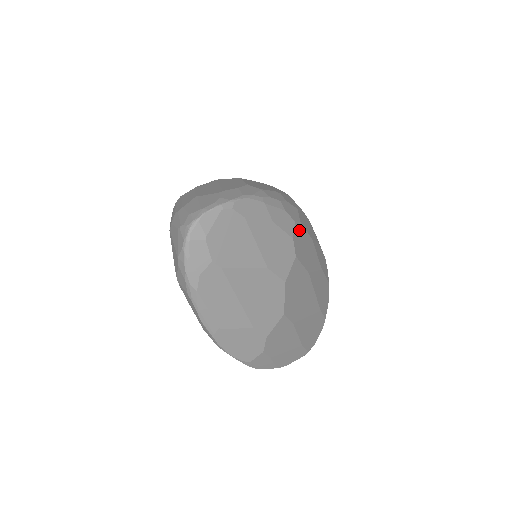
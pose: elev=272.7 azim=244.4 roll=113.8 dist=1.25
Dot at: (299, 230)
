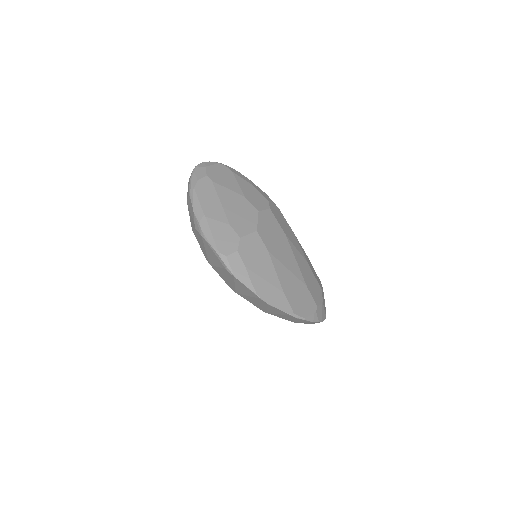
Dot at: (277, 210)
